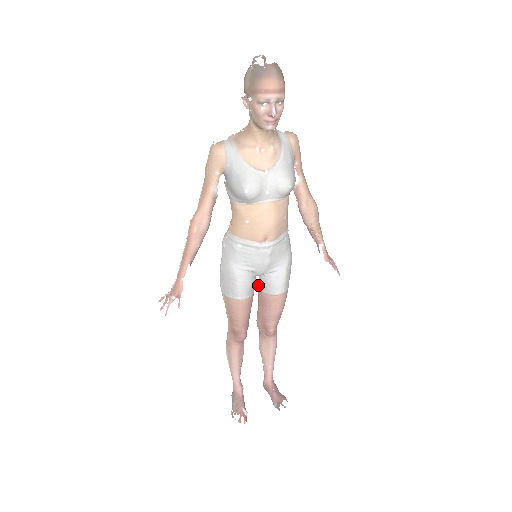
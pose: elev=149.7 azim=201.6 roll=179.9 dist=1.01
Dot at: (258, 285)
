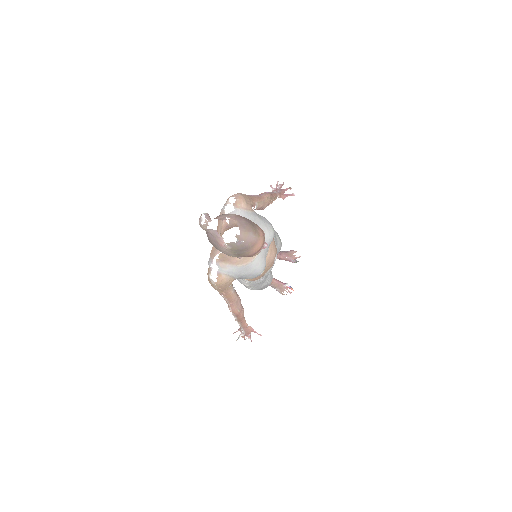
Dot at: occluded
